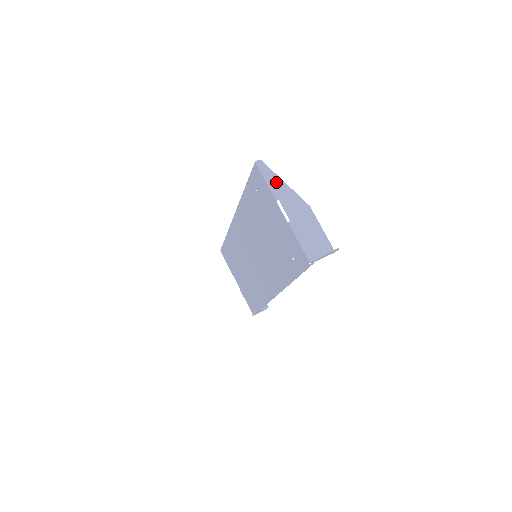
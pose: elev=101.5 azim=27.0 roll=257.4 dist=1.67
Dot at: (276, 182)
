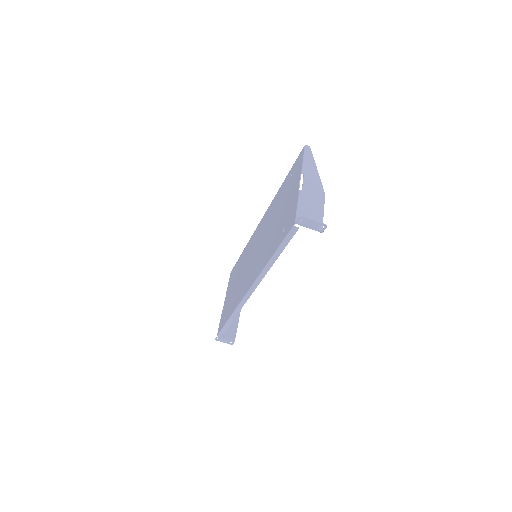
Dot at: (311, 164)
